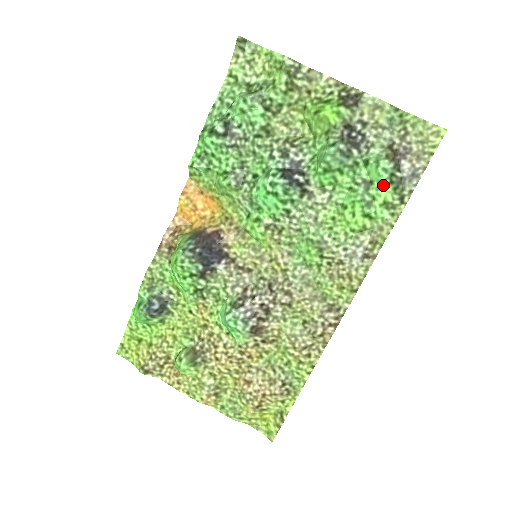
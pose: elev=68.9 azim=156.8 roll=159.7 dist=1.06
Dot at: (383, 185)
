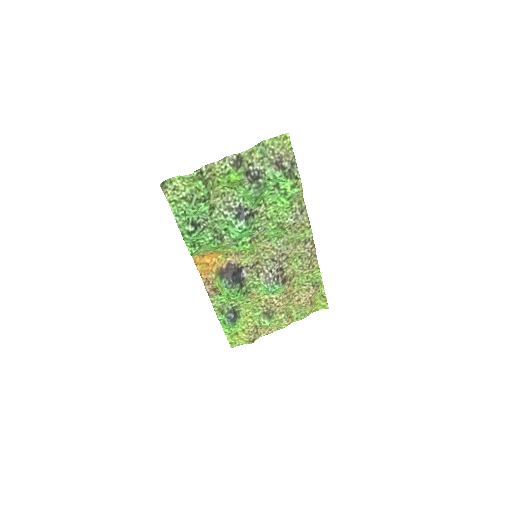
Dot at: (285, 181)
